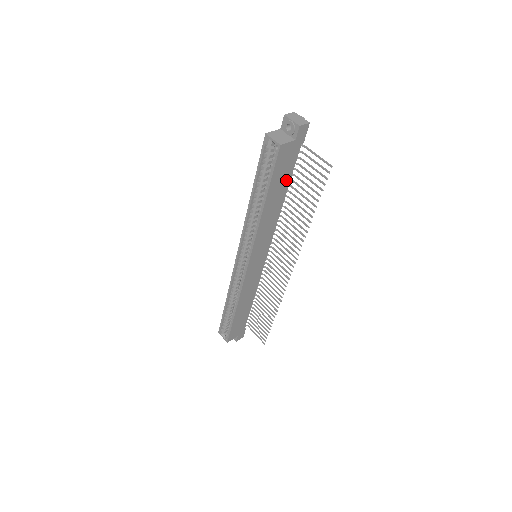
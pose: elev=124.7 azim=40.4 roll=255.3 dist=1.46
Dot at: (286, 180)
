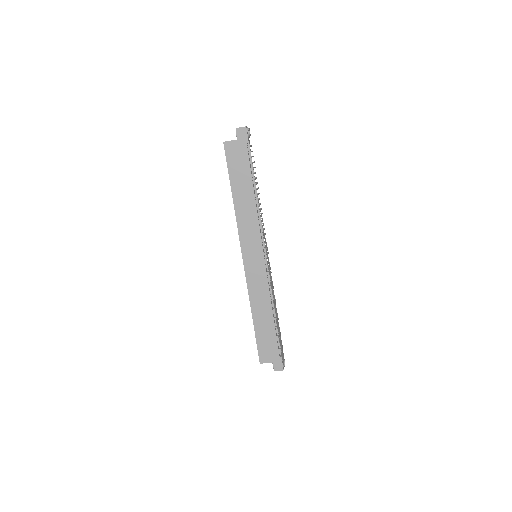
Dot at: (247, 175)
